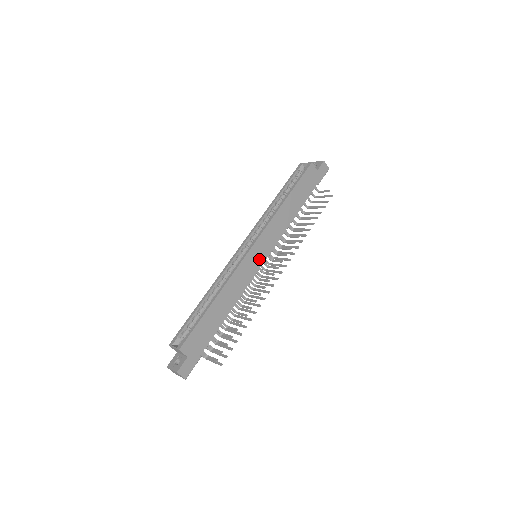
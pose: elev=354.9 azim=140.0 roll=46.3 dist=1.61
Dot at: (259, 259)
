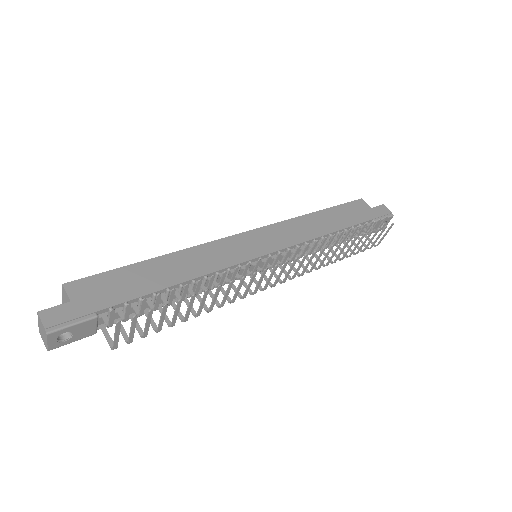
Dot at: (255, 249)
